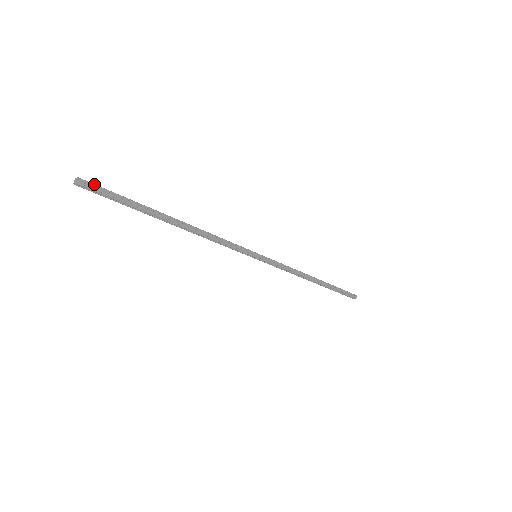
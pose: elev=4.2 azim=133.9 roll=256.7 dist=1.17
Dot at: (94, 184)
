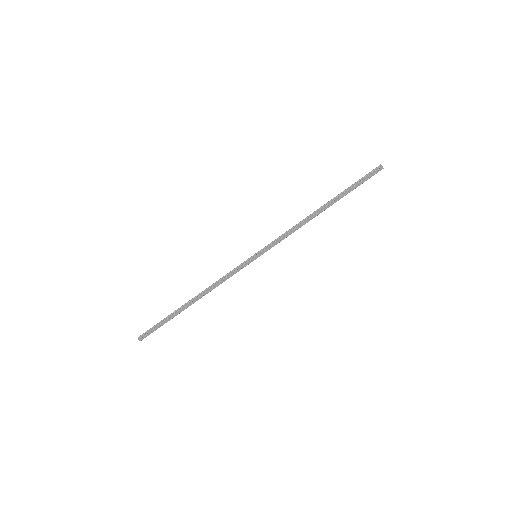
Dot at: (145, 334)
